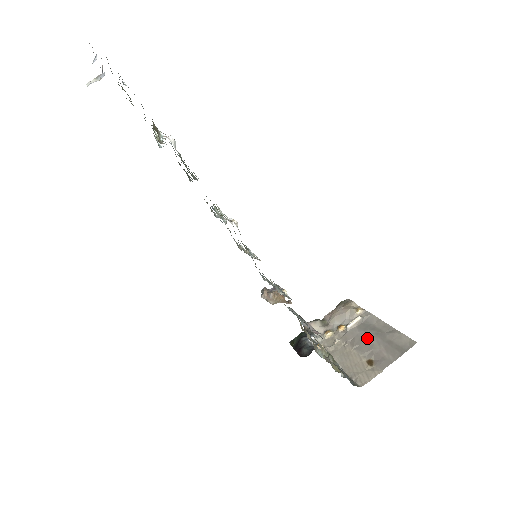
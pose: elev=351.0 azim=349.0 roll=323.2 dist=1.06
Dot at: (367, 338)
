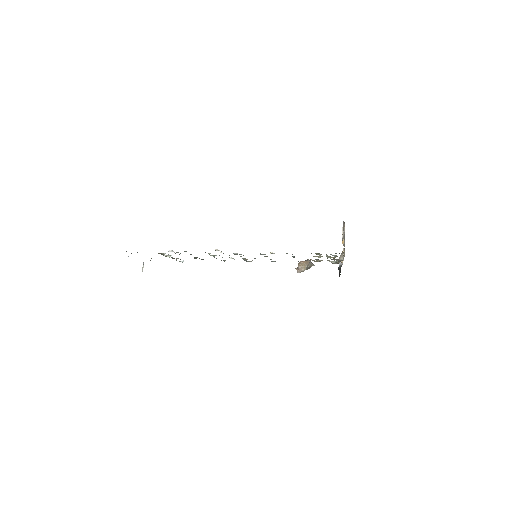
Dot at: occluded
